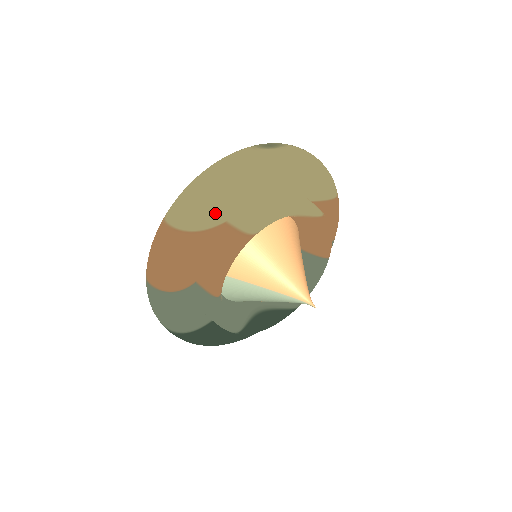
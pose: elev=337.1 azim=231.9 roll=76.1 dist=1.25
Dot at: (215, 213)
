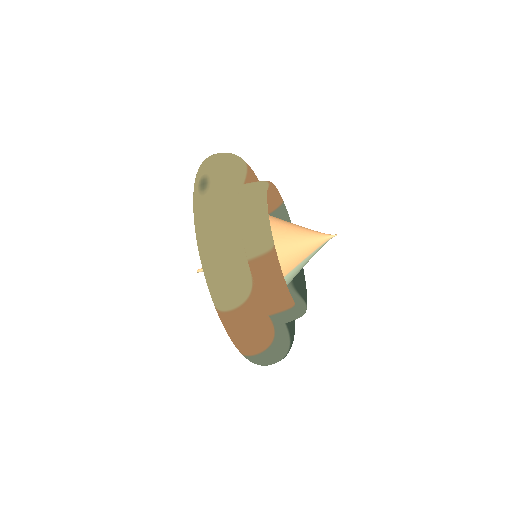
Dot at: (246, 265)
